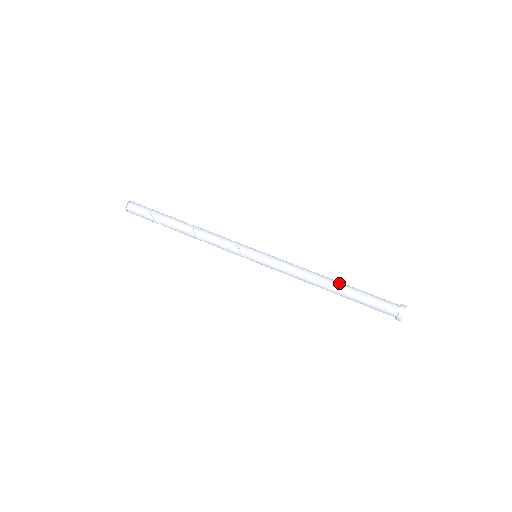
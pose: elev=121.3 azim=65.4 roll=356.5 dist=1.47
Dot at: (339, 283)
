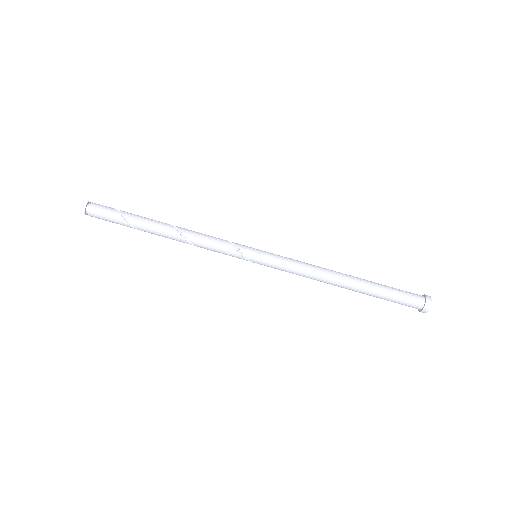
Dot at: (356, 277)
